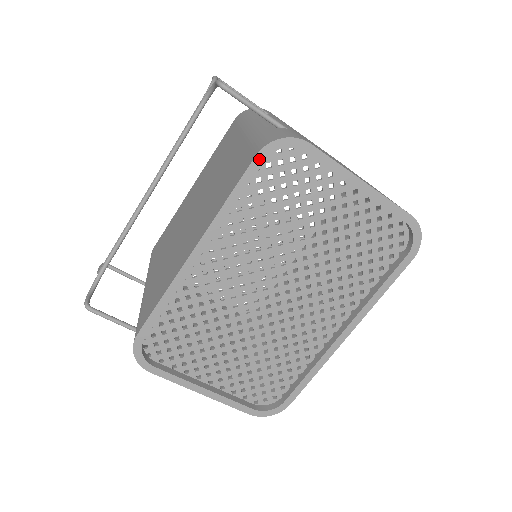
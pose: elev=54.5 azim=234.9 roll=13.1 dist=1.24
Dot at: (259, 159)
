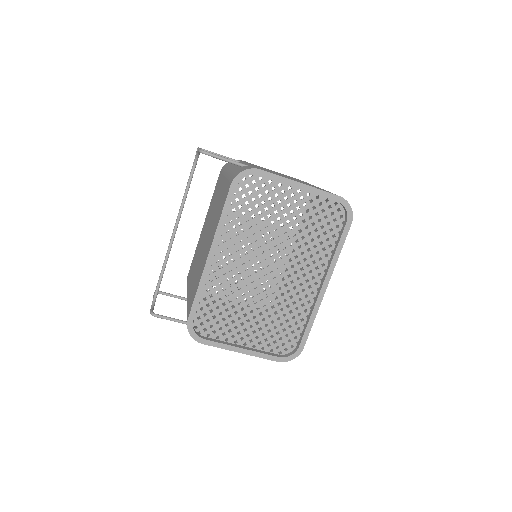
Dot at: (233, 187)
